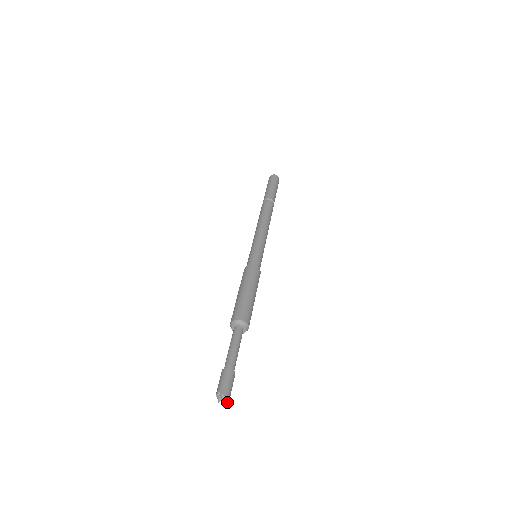
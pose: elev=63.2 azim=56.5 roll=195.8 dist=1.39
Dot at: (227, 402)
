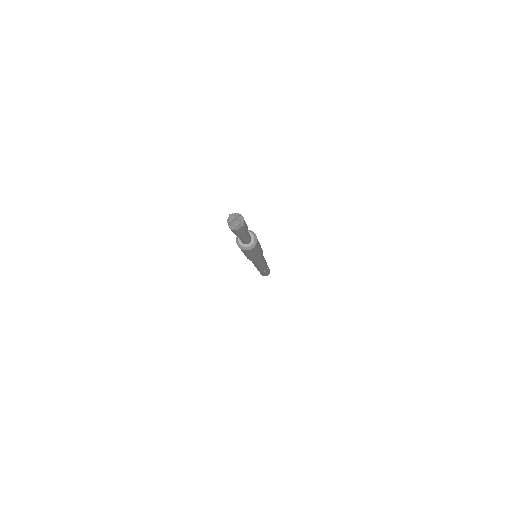
Dot at: (239, 226)
